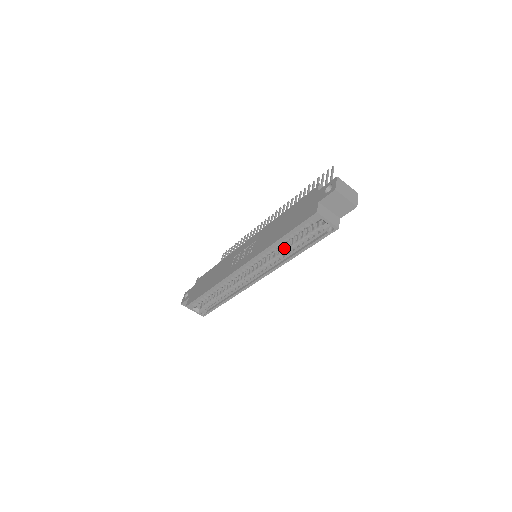
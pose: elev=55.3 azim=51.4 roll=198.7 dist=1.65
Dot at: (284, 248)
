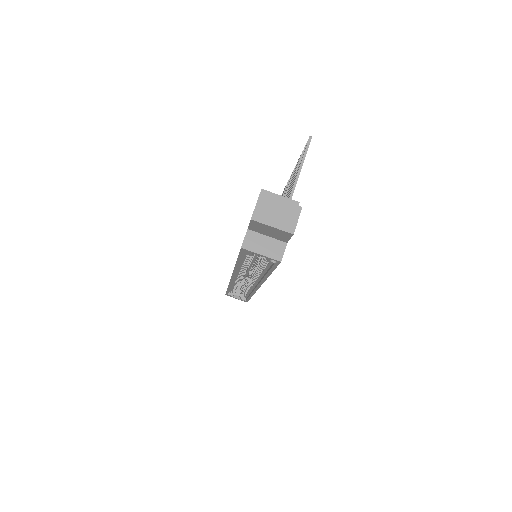
Dot at: (256, 265)
